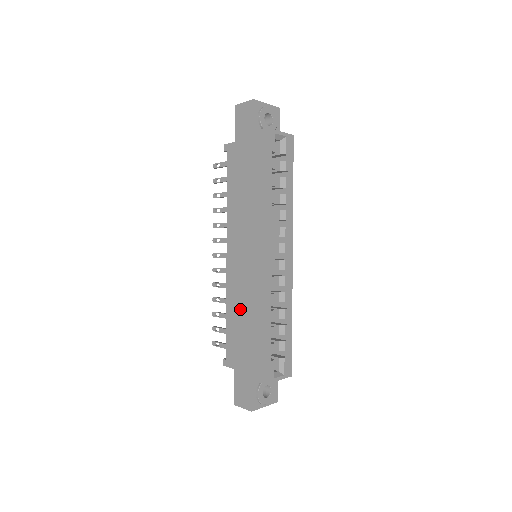
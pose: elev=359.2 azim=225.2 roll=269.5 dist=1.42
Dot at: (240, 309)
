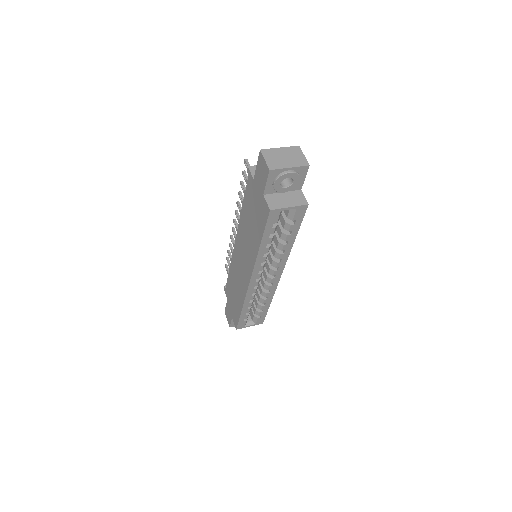
Dot at: (234, 280)
